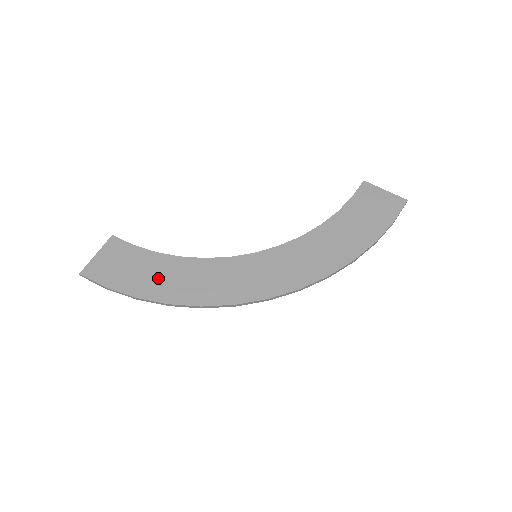
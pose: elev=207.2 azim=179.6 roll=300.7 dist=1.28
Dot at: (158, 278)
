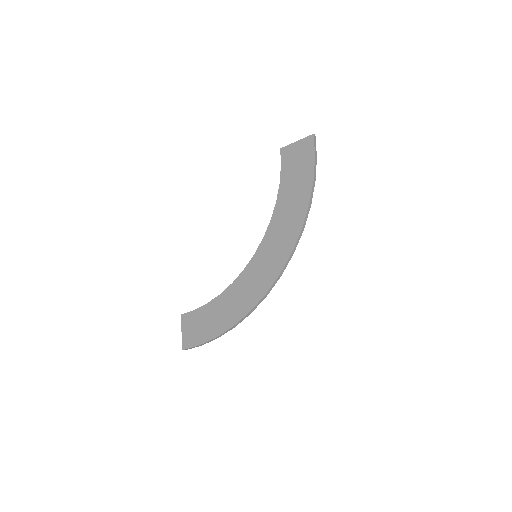
Dot at: (218, 317)
